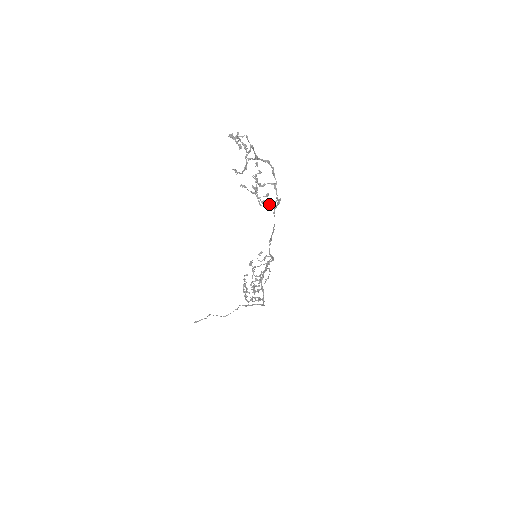
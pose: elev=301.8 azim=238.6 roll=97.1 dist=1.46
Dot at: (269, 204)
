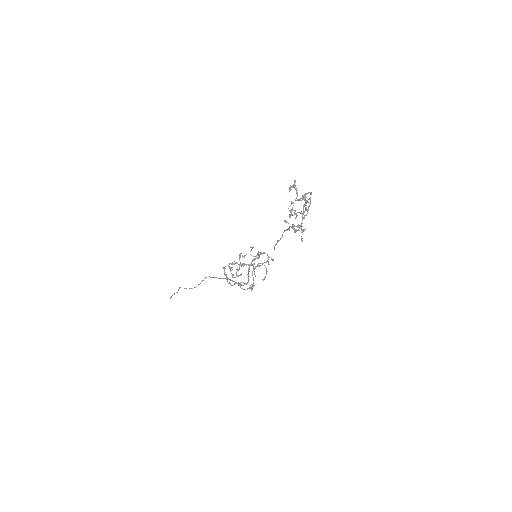
Dot at: occluded
